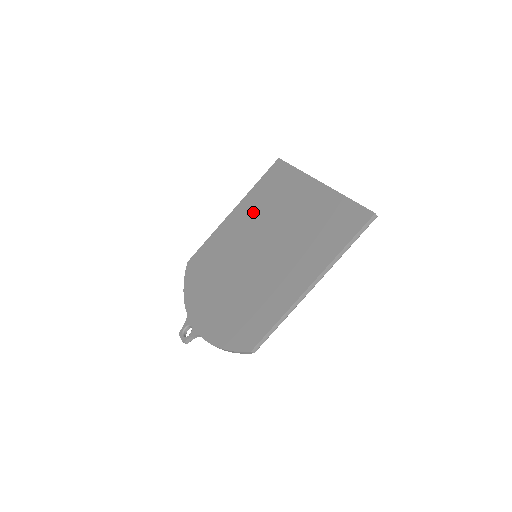
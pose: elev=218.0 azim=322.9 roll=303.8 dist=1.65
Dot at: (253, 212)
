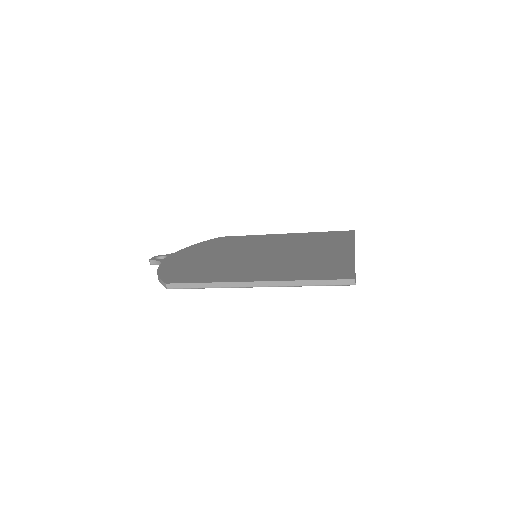
Dot at: (294, 240)
